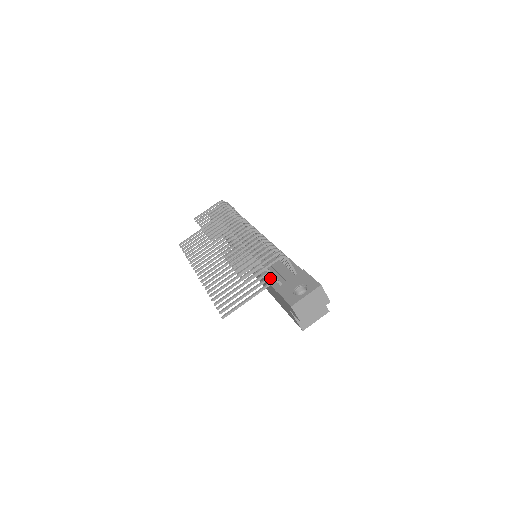
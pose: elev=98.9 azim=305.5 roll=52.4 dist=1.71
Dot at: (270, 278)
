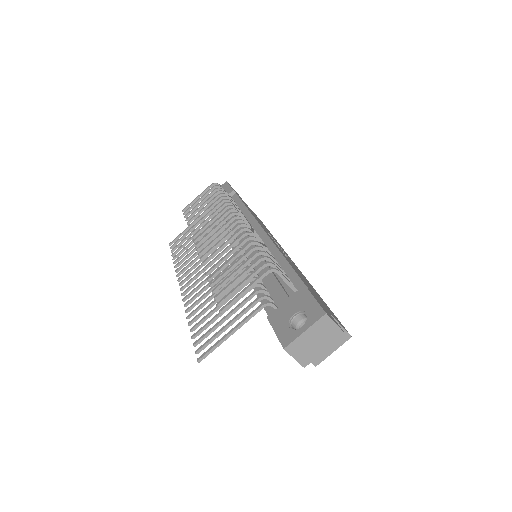
Dot at: (260, 299)
